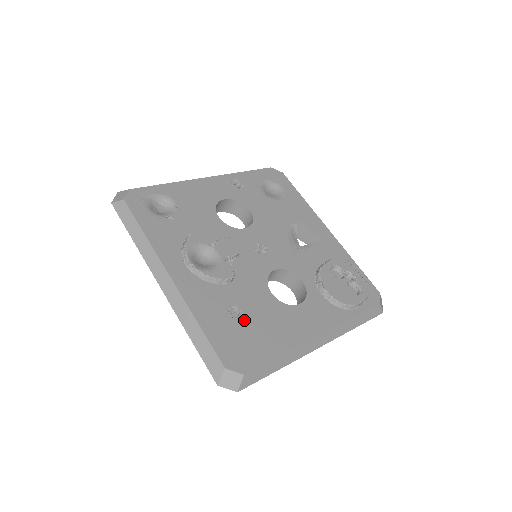
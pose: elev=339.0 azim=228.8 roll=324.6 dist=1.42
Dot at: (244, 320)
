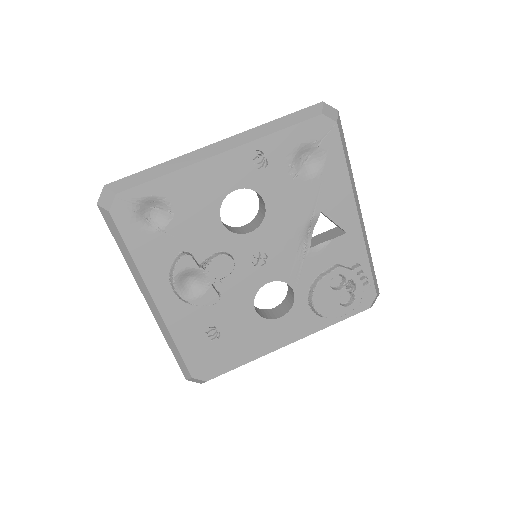
Dot at: (219, 338)
